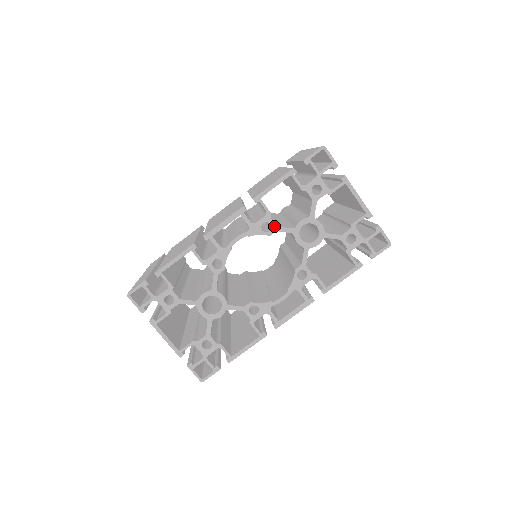
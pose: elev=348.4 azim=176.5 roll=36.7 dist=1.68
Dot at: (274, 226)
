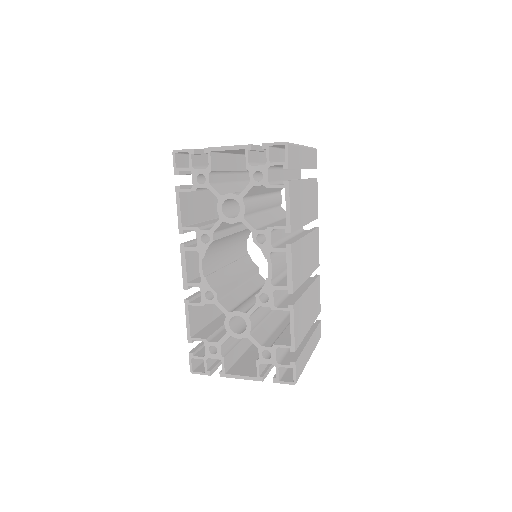
Dot at: (208, 232)
